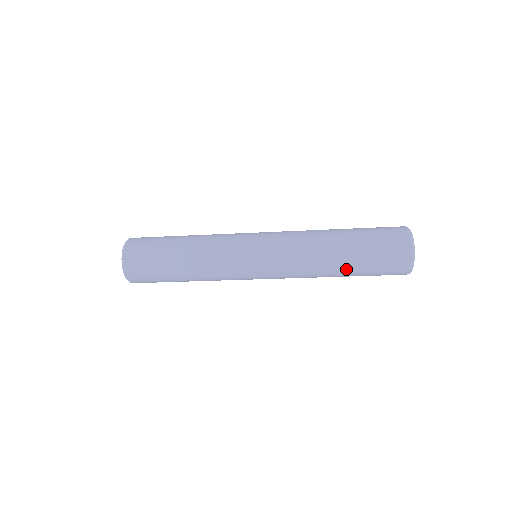
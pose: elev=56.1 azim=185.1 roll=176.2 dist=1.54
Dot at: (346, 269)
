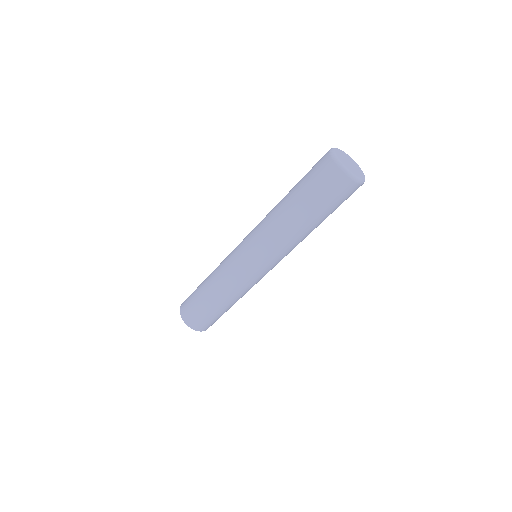
Dot at: (300, 212)
